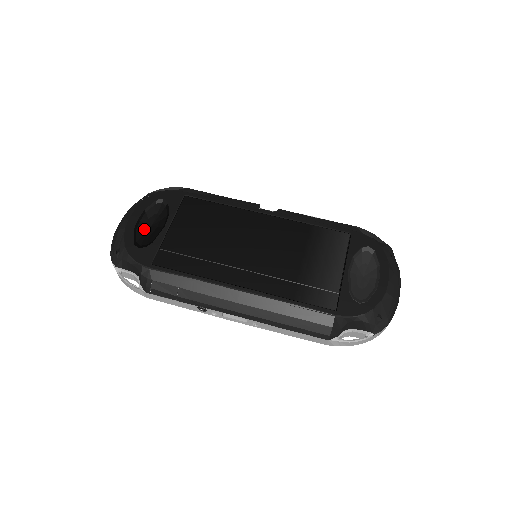
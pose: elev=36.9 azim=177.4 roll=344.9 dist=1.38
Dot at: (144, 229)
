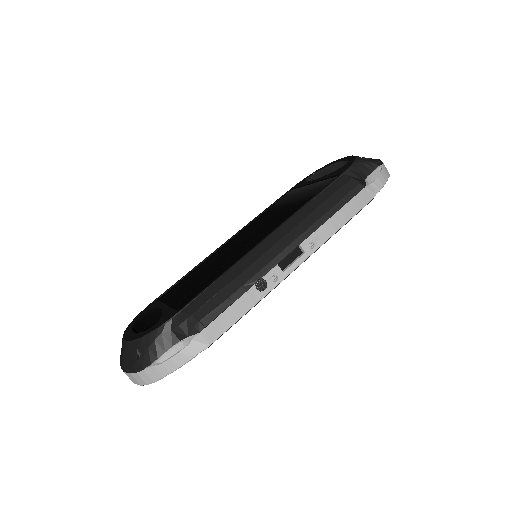
Dot at: (146, 329)
